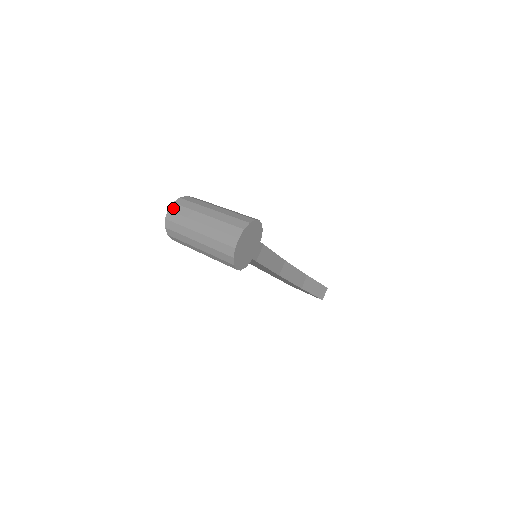
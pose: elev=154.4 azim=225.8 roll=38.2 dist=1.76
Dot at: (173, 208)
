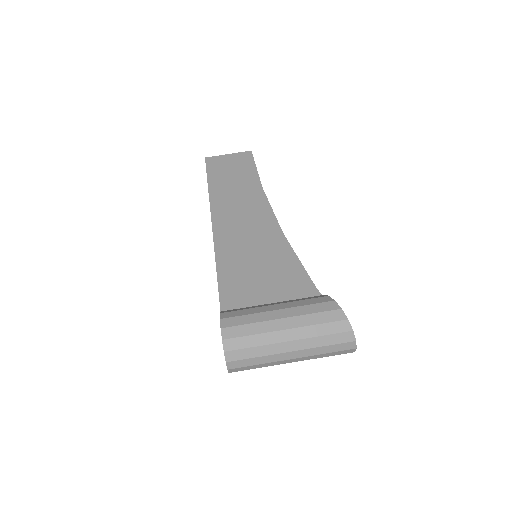
Dot at: (234, 366)
